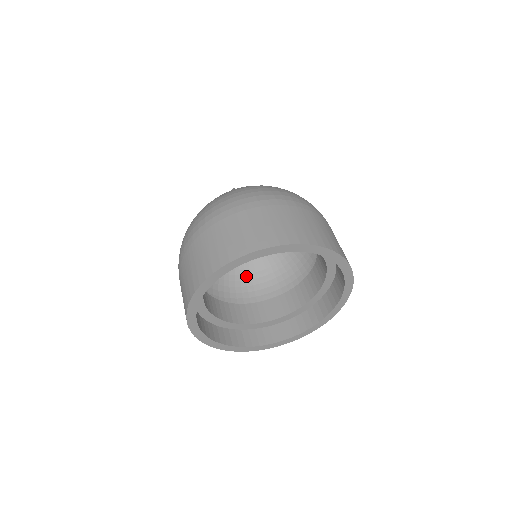
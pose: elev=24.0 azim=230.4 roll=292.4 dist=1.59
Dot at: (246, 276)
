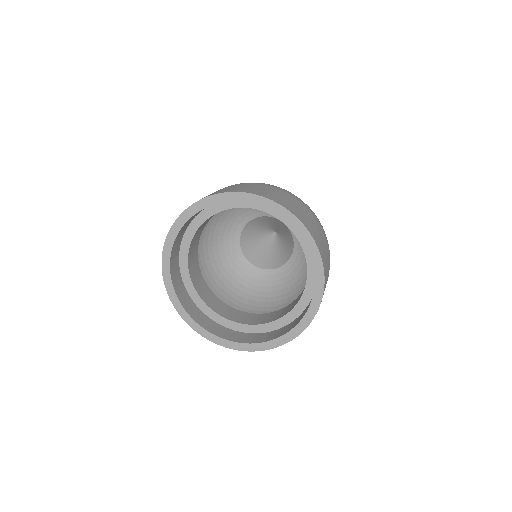
Dot at: (220, 273)
